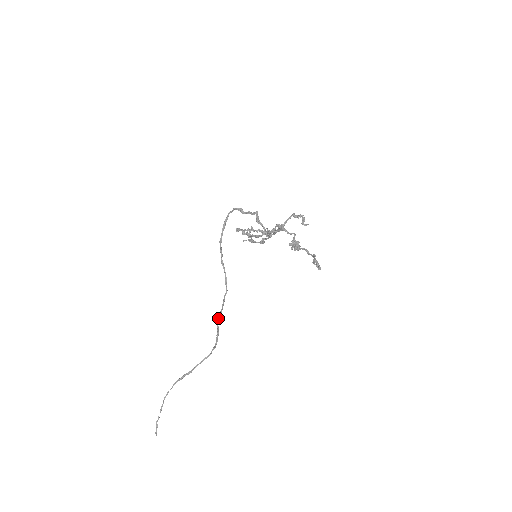
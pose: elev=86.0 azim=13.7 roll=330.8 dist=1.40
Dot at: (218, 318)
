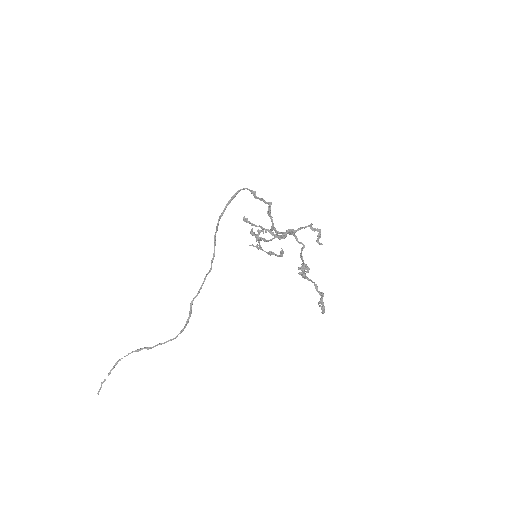
Dot at: (194, 298)
